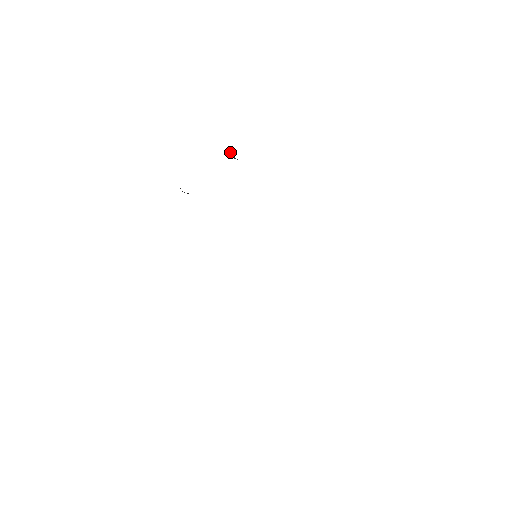
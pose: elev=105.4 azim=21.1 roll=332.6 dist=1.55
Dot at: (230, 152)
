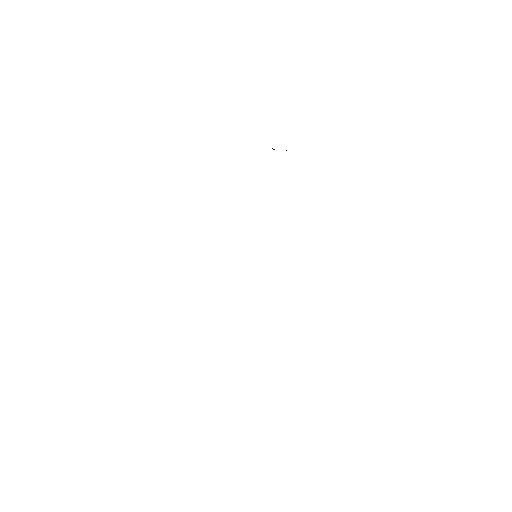
Dot at: occluded
